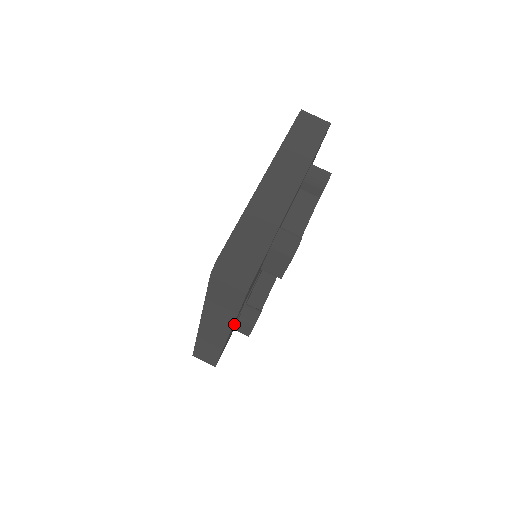
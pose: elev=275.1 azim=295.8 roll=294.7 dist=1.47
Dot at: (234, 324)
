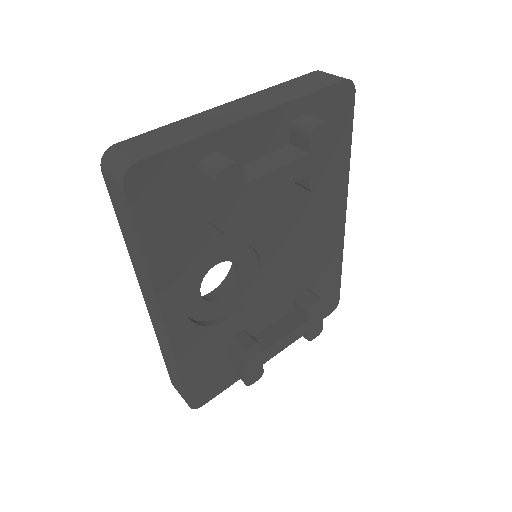
Dot at: (177, 304)
